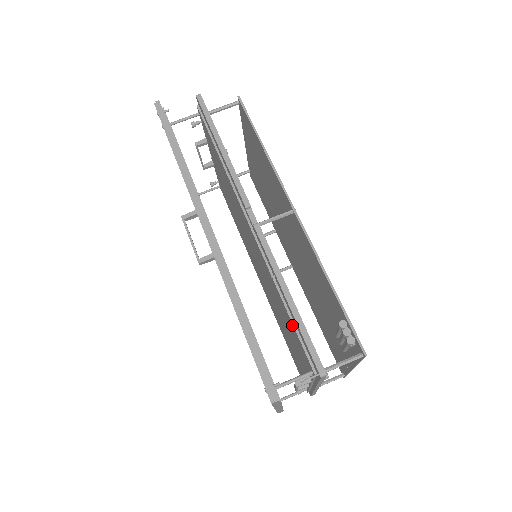
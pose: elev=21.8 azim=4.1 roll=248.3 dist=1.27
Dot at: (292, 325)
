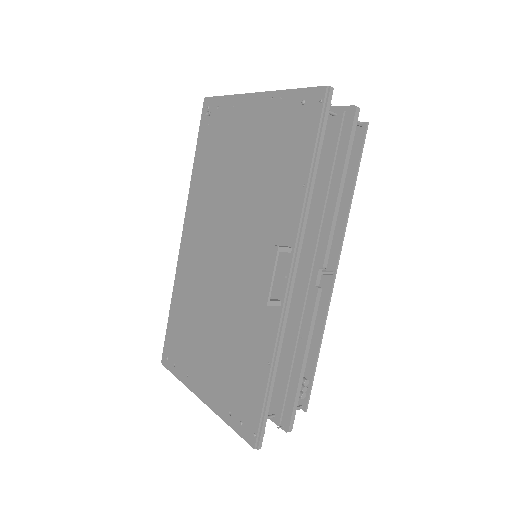
Dot at: (285, 377)
